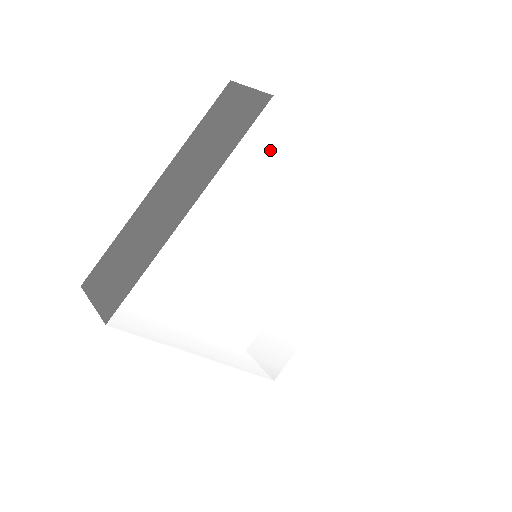
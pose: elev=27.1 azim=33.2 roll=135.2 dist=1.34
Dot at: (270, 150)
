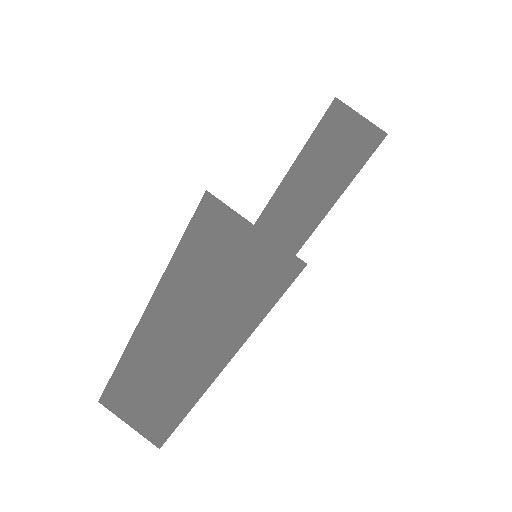
Dot at: occluded
